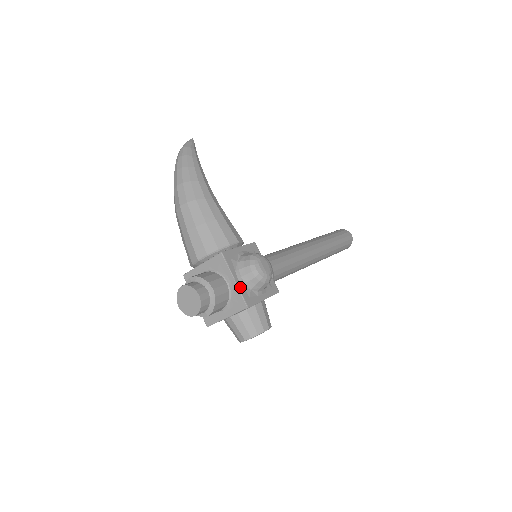
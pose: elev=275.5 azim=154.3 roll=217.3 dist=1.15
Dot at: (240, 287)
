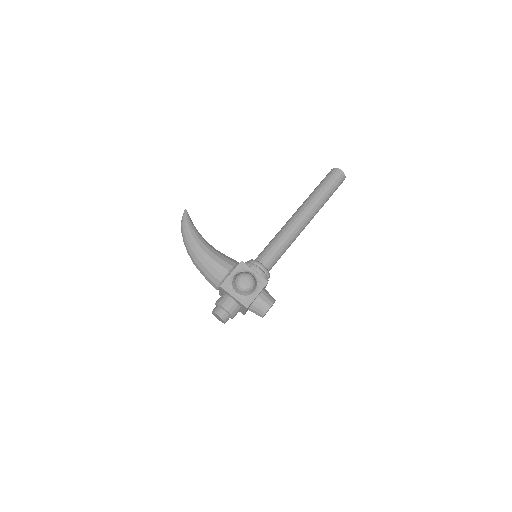
Dot at: (238, 299)
